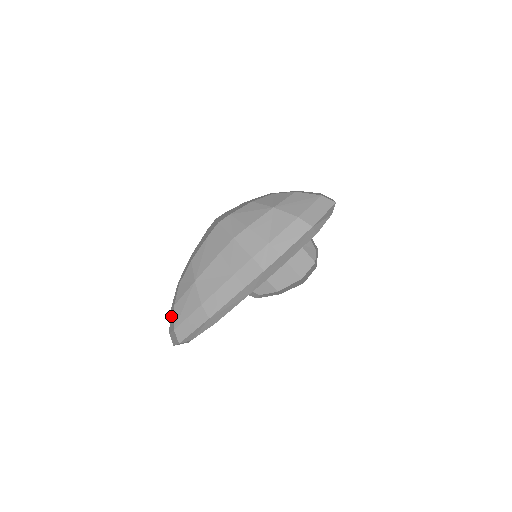
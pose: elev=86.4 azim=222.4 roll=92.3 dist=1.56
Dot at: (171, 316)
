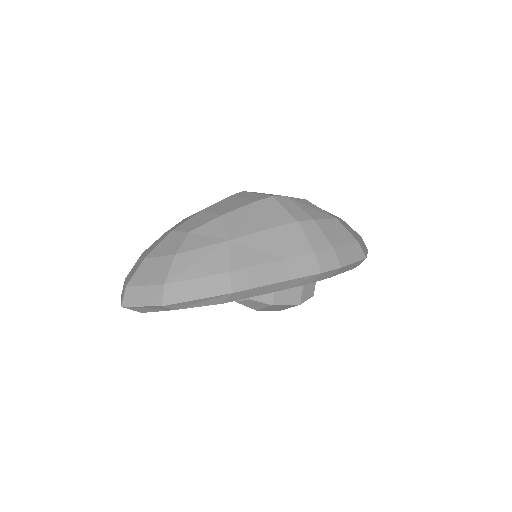
Dot at: (150, 266)
